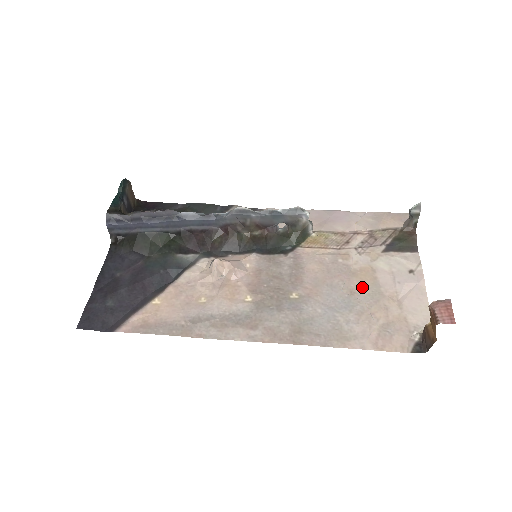
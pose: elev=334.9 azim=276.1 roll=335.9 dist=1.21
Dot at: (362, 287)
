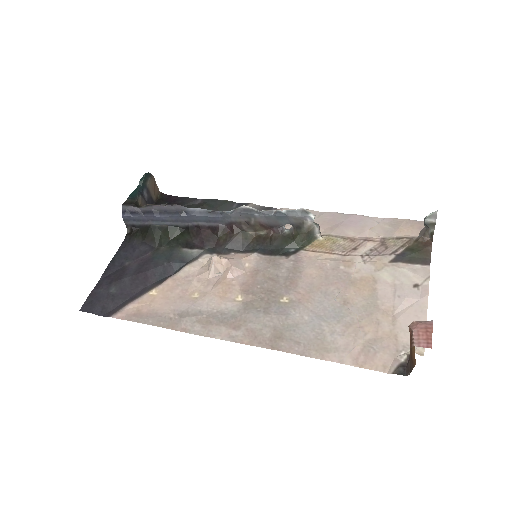
Dot at: (358, 298)
